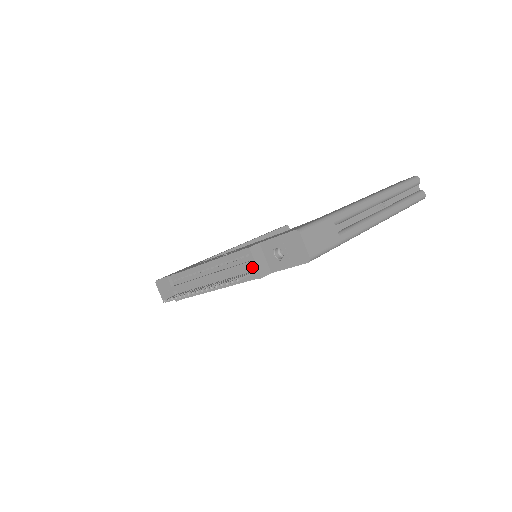
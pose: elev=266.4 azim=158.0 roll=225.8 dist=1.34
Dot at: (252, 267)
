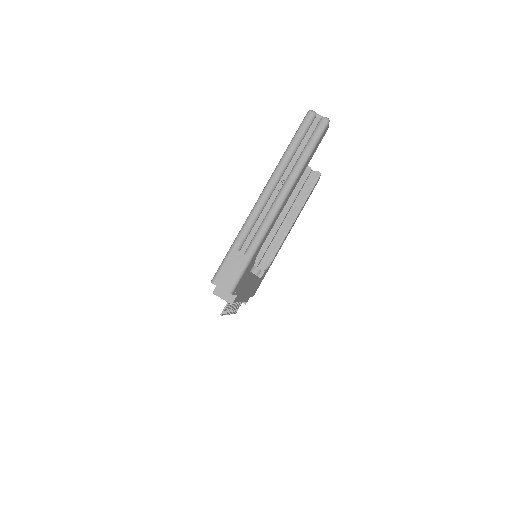
Dot at: occluded
